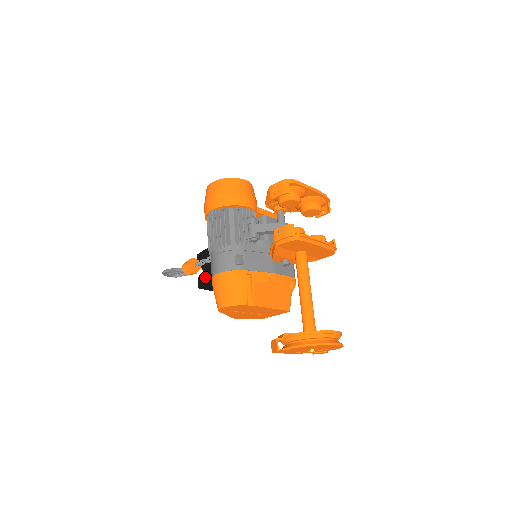
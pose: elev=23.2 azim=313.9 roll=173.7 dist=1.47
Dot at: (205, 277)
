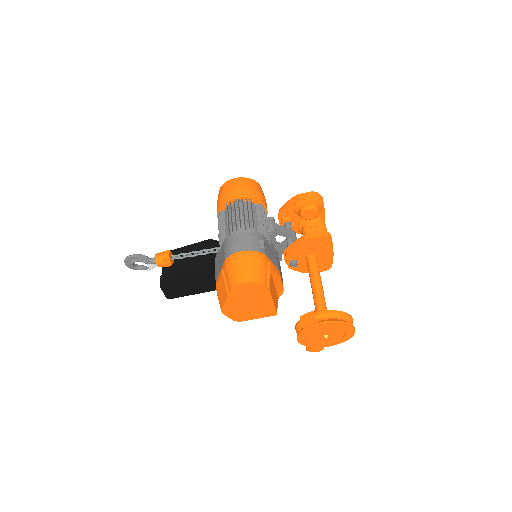
Dot at: (176, 273)
